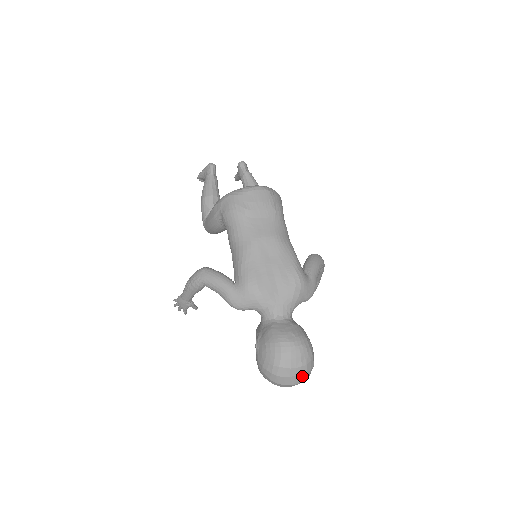
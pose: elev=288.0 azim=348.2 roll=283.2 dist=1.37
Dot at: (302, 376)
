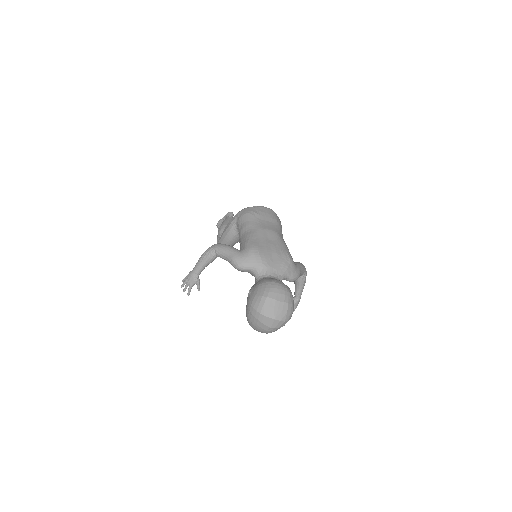
Dot at: (283, 313)
